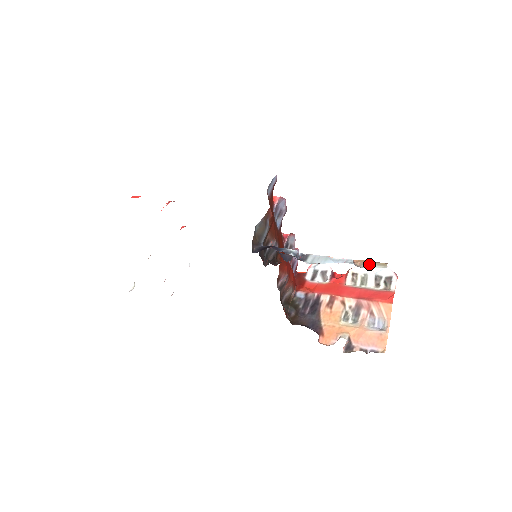
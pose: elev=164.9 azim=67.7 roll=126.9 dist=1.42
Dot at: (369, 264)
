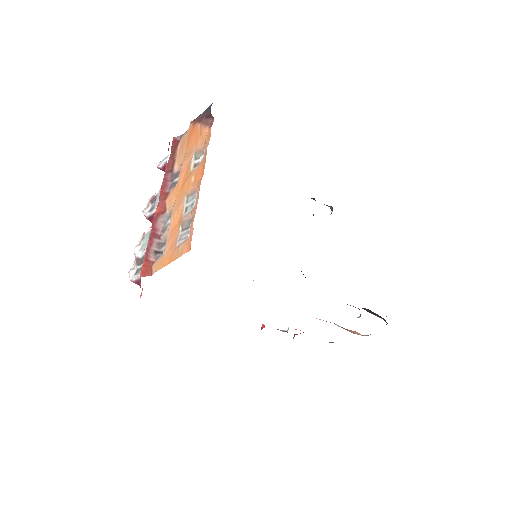
Dot at: occluded
